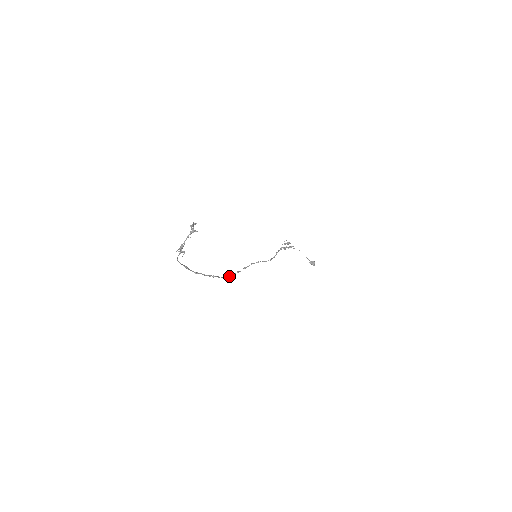
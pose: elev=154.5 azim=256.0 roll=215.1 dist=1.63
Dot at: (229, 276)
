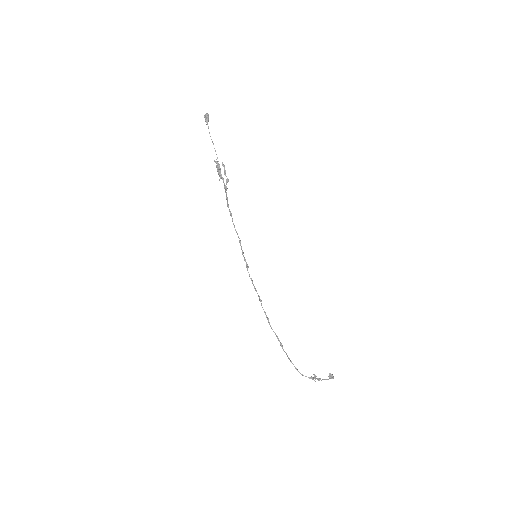
Dot at: (259, 296)
